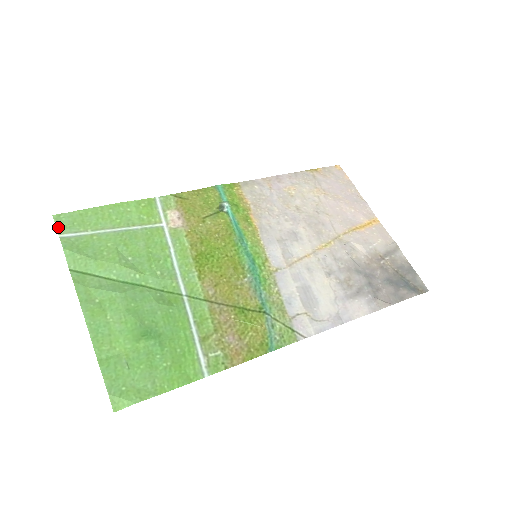
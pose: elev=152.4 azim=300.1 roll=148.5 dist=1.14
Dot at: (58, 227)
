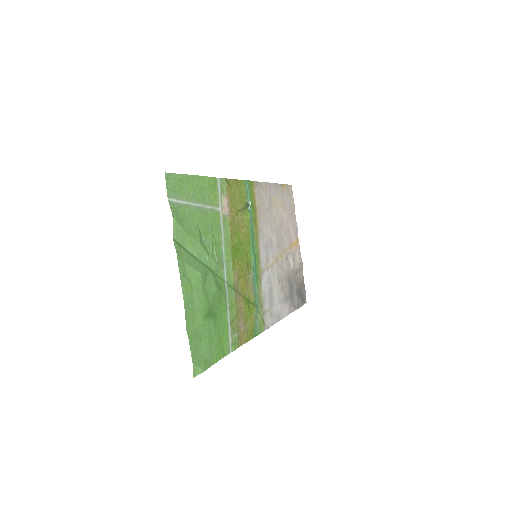
Dot at: (168, 188)
